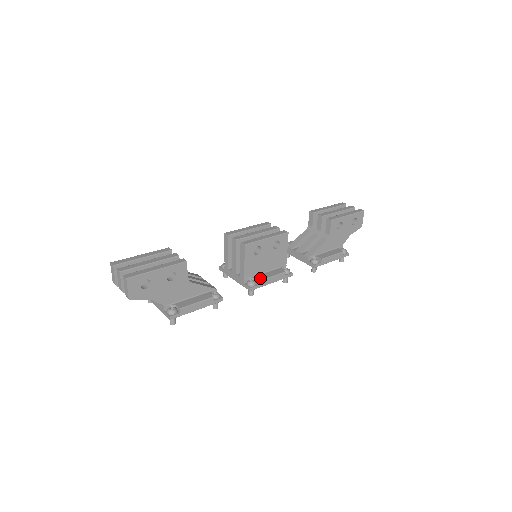
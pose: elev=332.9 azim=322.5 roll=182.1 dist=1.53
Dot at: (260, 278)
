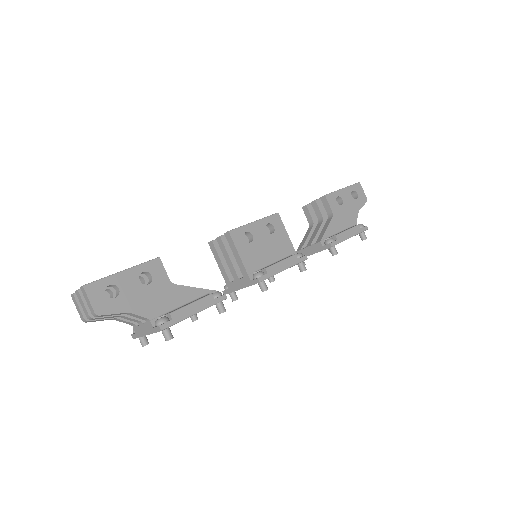
Dot at: (266, 267)
